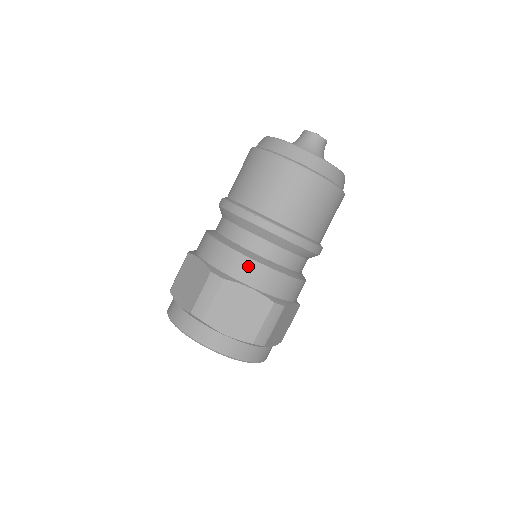
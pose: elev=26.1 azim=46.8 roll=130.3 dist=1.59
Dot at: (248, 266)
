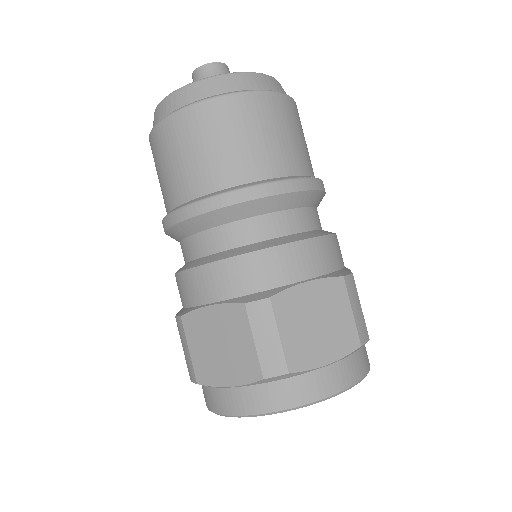
Dot at: (193, 280)
